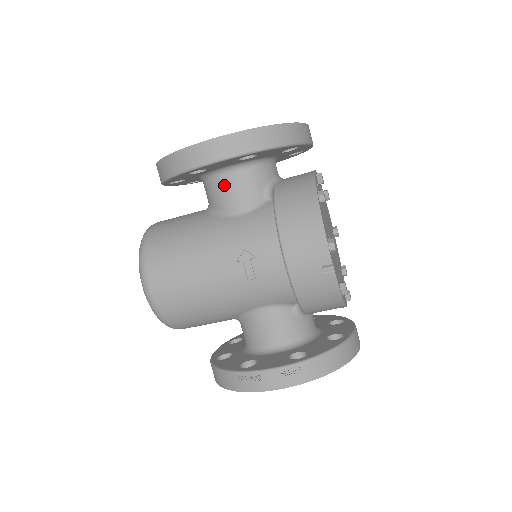
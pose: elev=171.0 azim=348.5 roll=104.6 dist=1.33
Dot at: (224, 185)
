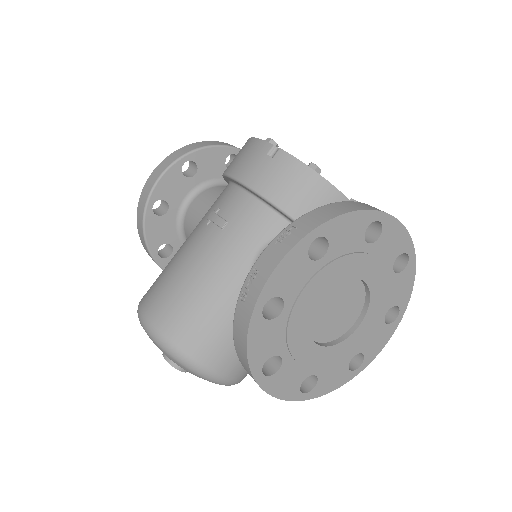
Dot at: (191, 212)
